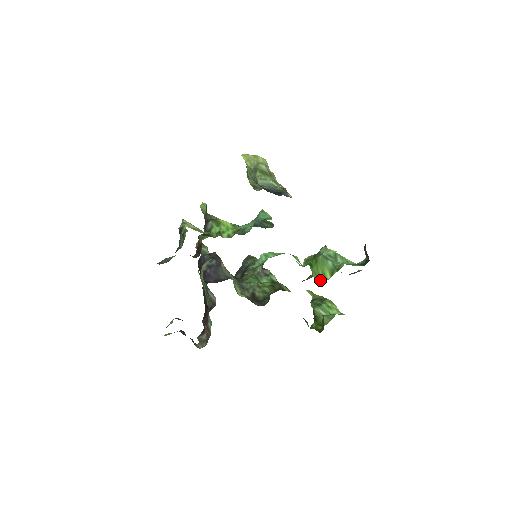
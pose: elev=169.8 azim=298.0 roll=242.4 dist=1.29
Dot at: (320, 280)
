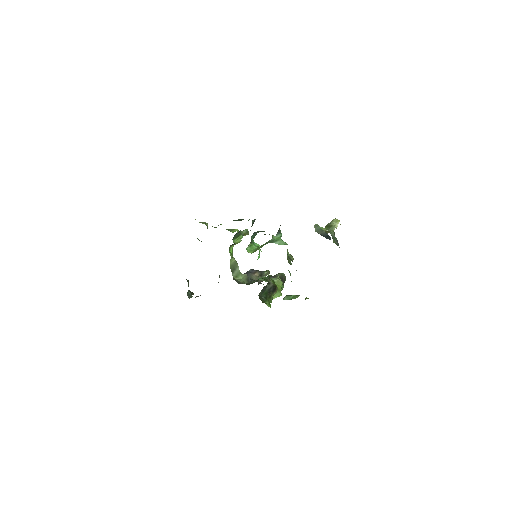
Dot at: occluded
